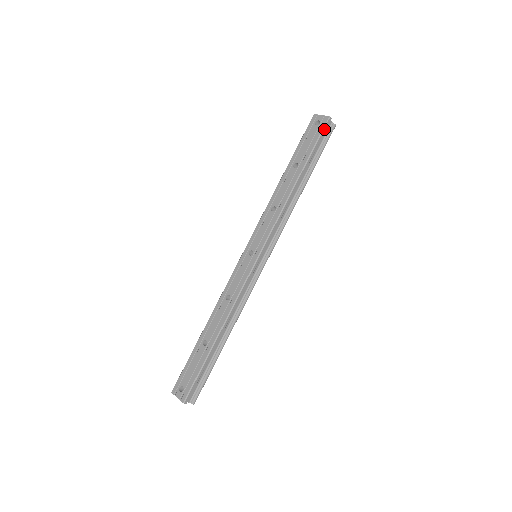
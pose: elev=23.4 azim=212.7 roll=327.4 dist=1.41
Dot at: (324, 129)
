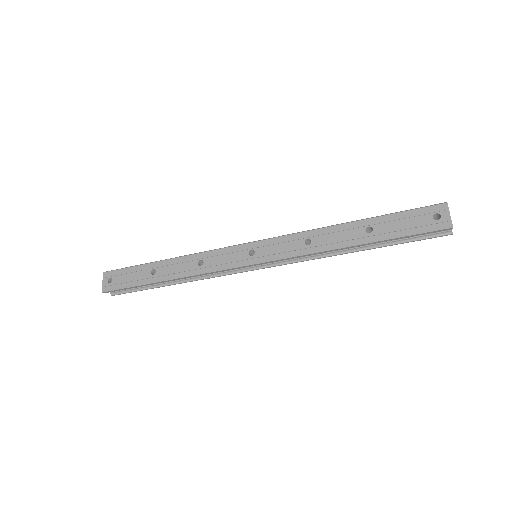
Dot at: (433, 231)
